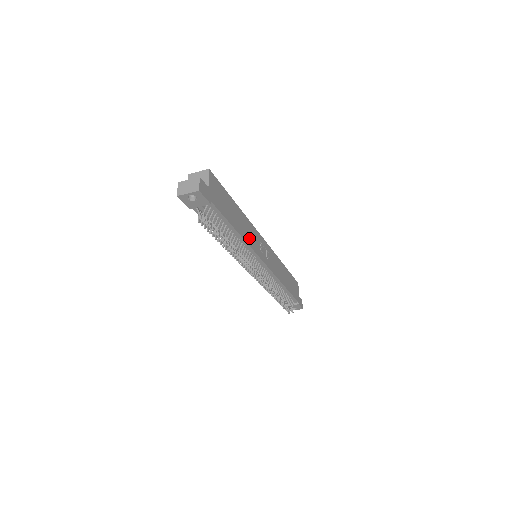
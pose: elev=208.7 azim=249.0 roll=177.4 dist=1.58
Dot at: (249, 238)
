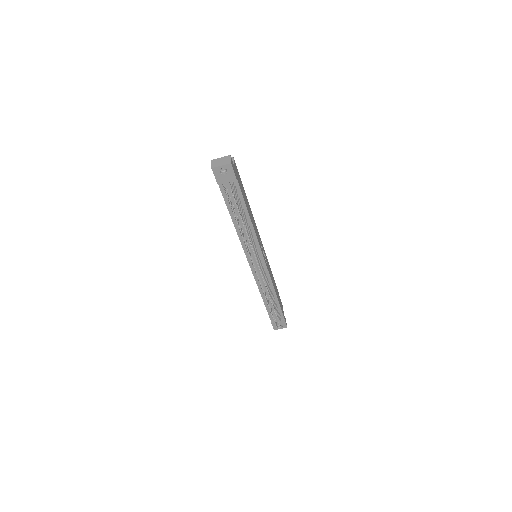
Dot at: (255, 231)
